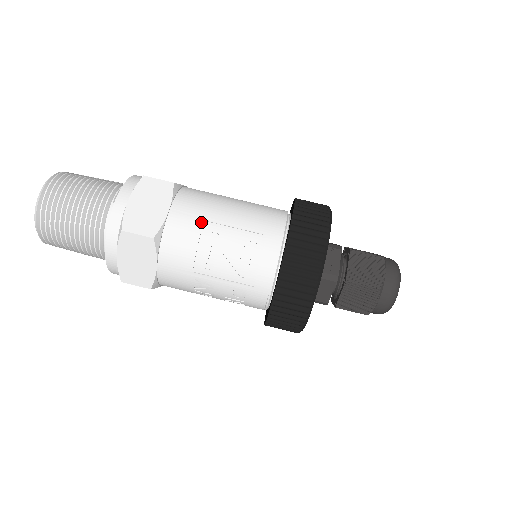
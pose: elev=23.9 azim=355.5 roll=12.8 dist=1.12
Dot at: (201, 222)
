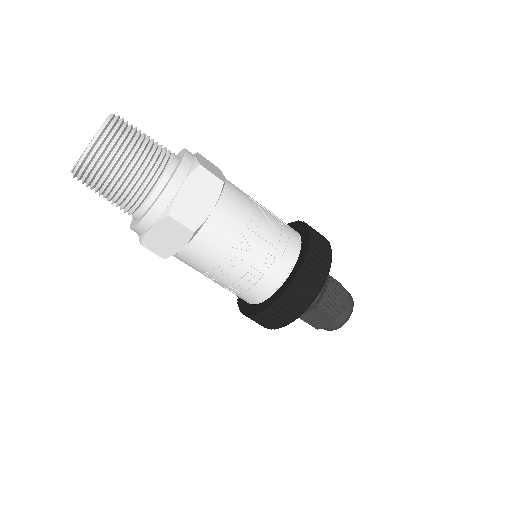
Dot at: (247, 196)
